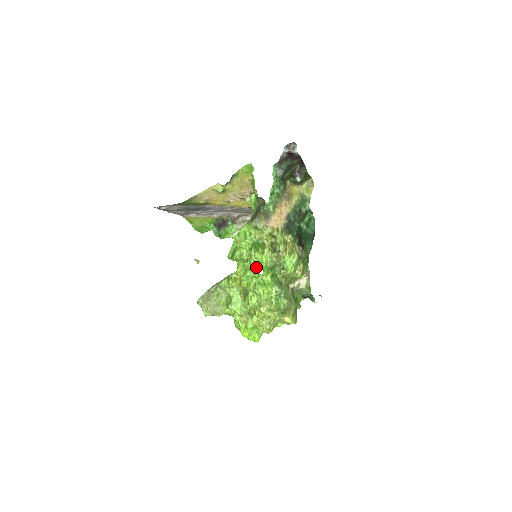
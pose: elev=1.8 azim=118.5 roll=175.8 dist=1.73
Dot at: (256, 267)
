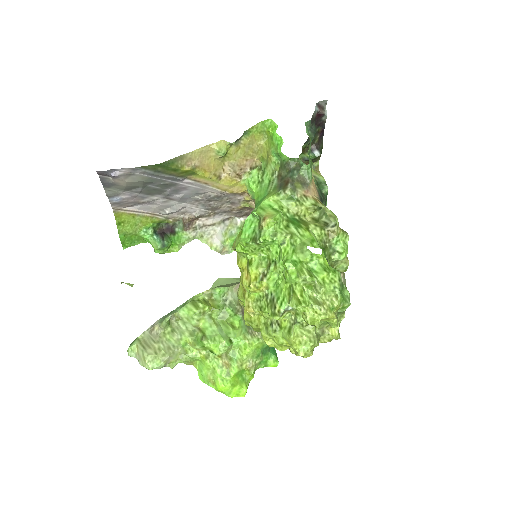
Dot at: (309, 245)
